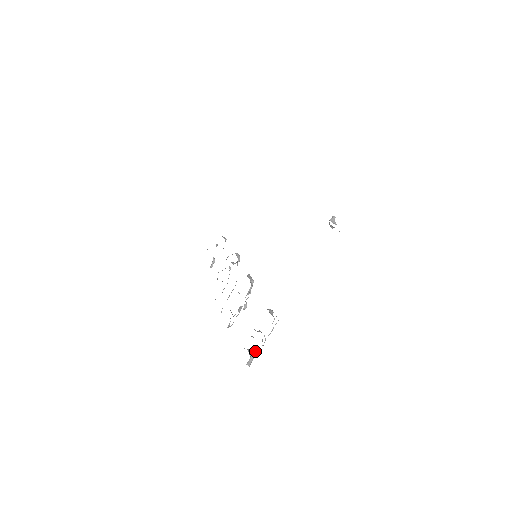
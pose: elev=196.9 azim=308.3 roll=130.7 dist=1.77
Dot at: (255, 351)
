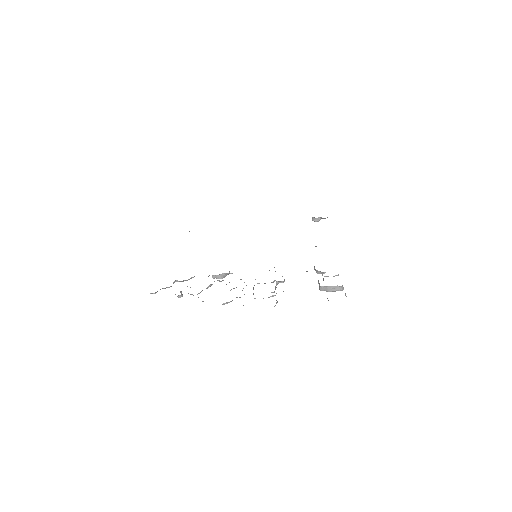
Dot at: occluded
